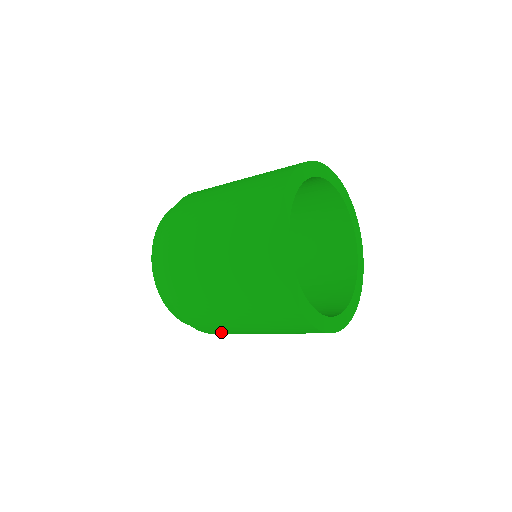
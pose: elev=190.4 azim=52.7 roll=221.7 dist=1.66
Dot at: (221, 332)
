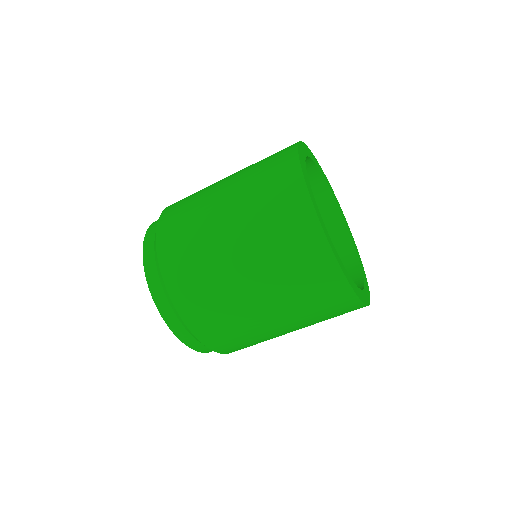
Dot at: (215, 324)
